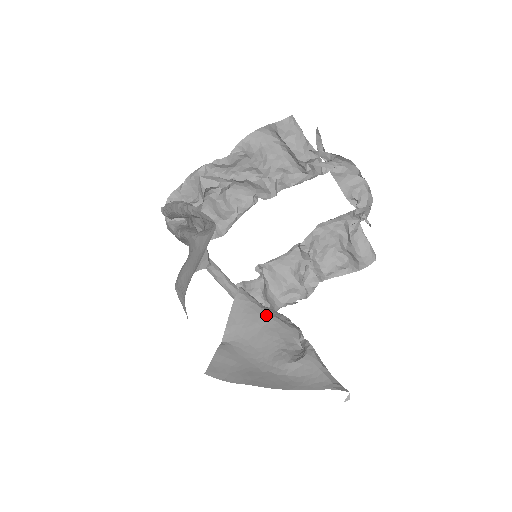
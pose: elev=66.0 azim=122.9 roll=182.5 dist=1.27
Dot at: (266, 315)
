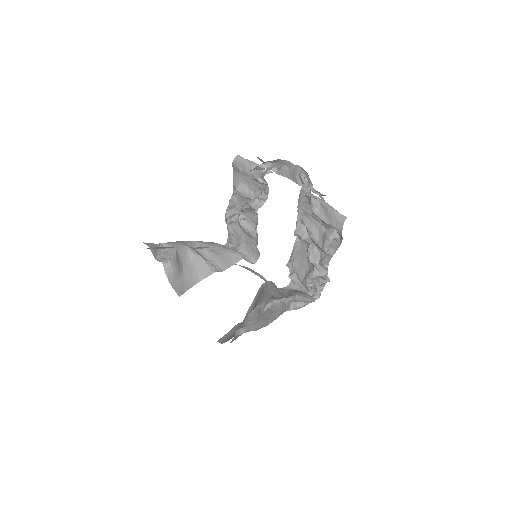
Dot at: (261, 295)
